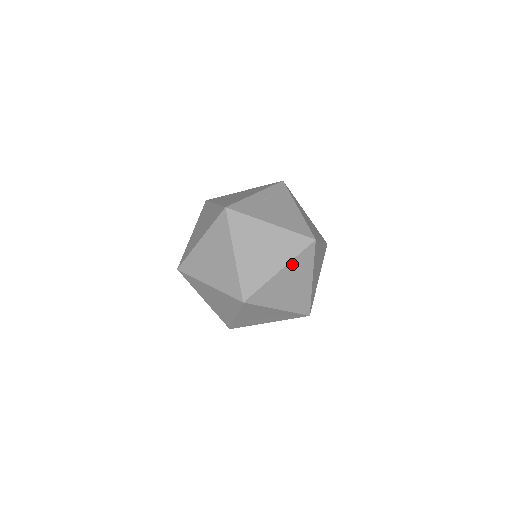
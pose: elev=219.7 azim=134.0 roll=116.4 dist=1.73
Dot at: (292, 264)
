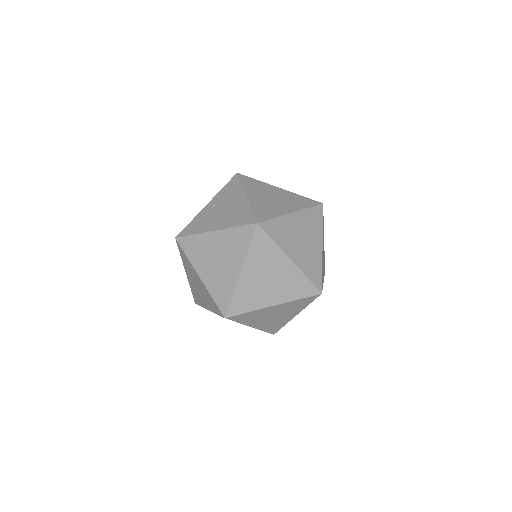
Dot at: (250, 259)
